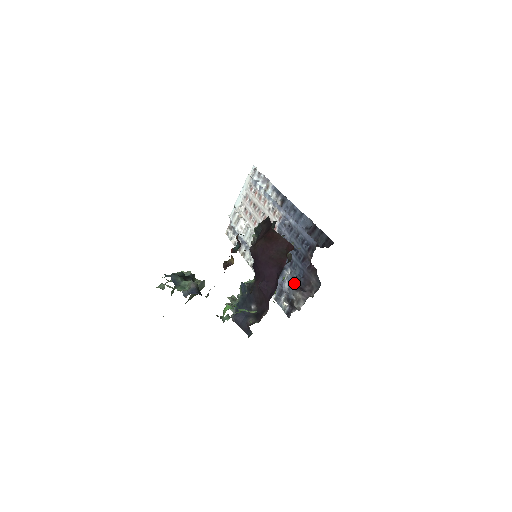
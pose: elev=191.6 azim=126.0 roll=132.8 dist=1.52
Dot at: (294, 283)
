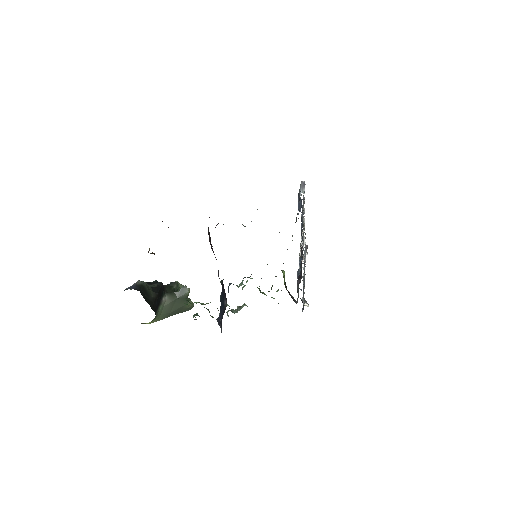
Dot at: occluded
